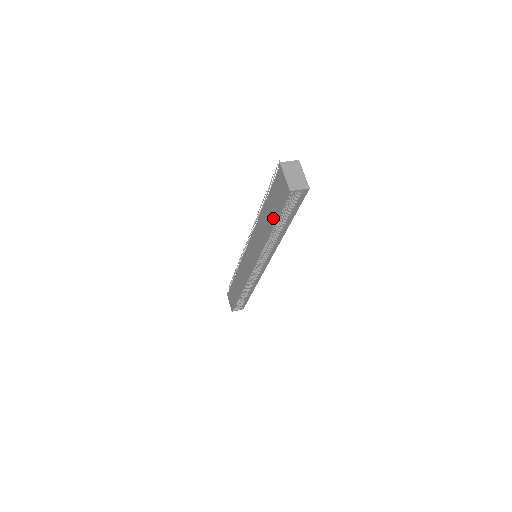
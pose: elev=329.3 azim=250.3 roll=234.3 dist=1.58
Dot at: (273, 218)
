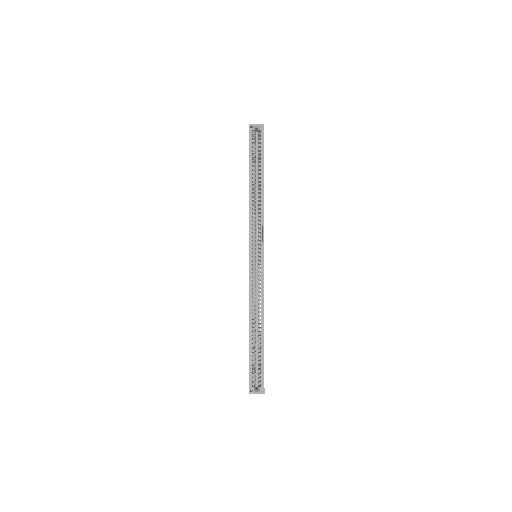
Dot at: (249, 167)
